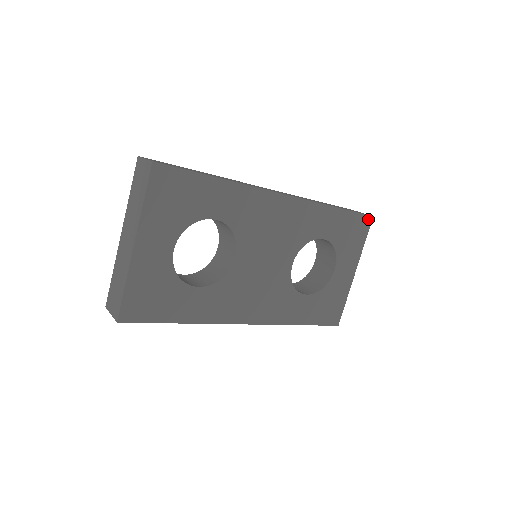
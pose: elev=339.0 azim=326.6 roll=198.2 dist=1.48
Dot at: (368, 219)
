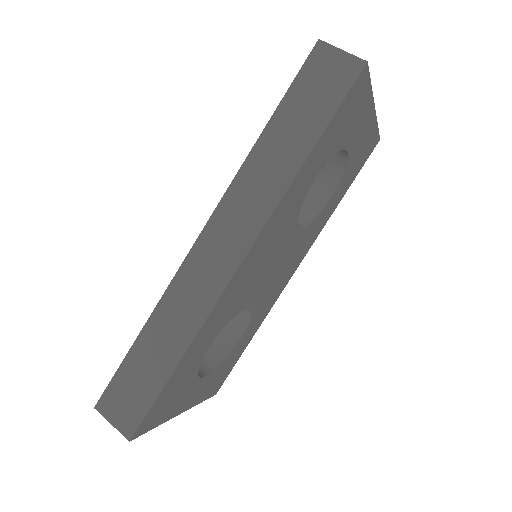
Dot at: (361, 76)
